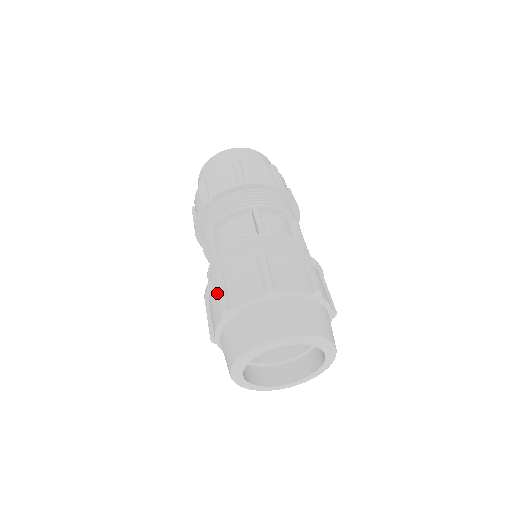
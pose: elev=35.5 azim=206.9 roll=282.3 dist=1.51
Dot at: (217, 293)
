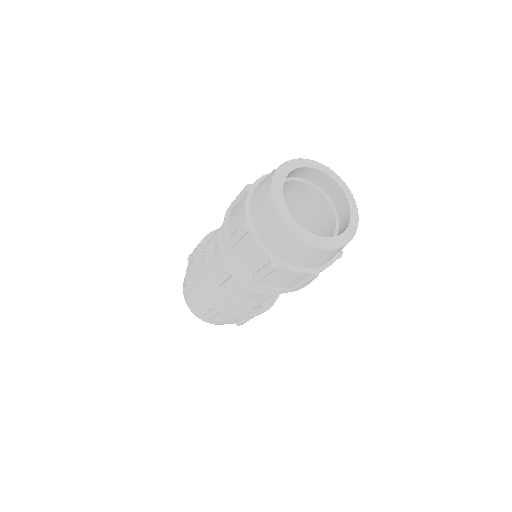
Dot at: (235, 208)
